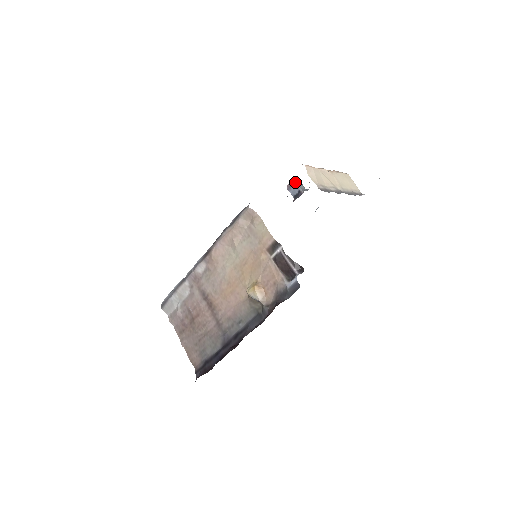
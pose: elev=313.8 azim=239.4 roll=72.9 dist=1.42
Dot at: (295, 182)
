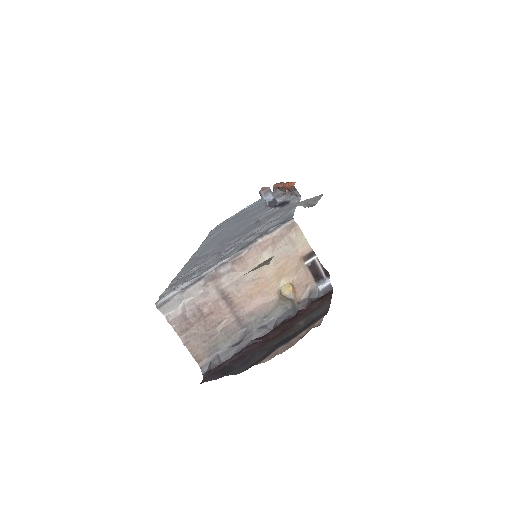
Dot at: (270, 190)
